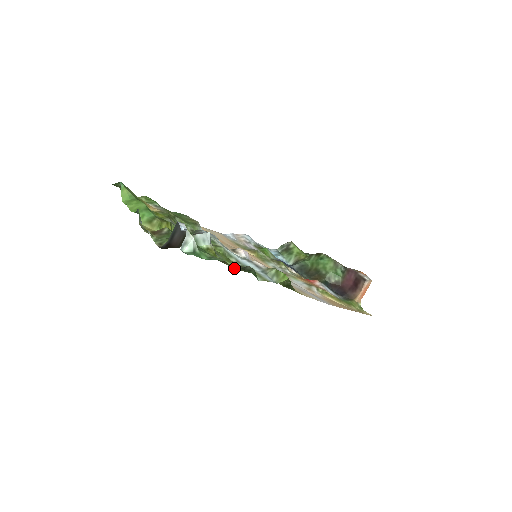
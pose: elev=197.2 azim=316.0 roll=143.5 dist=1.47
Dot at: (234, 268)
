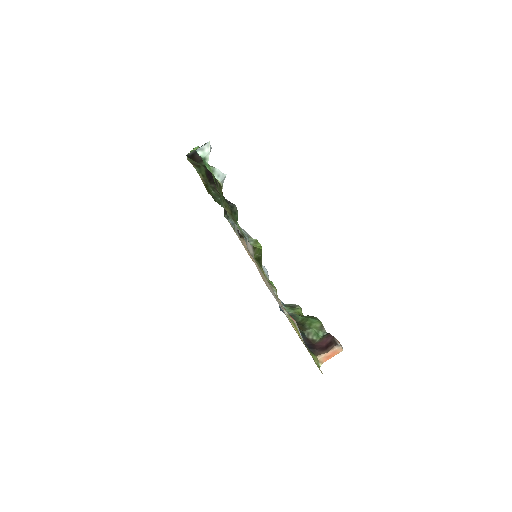
Dot at: (226, 210)
